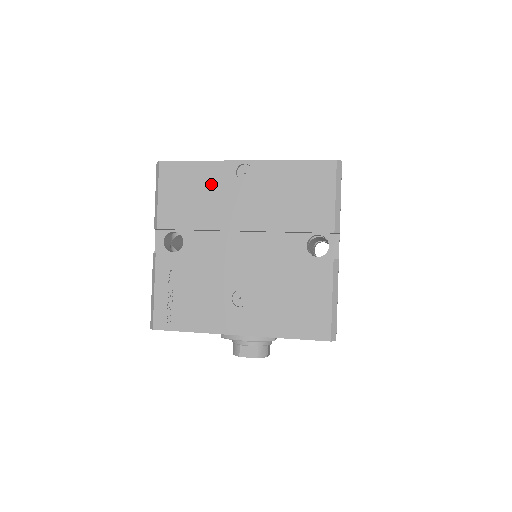
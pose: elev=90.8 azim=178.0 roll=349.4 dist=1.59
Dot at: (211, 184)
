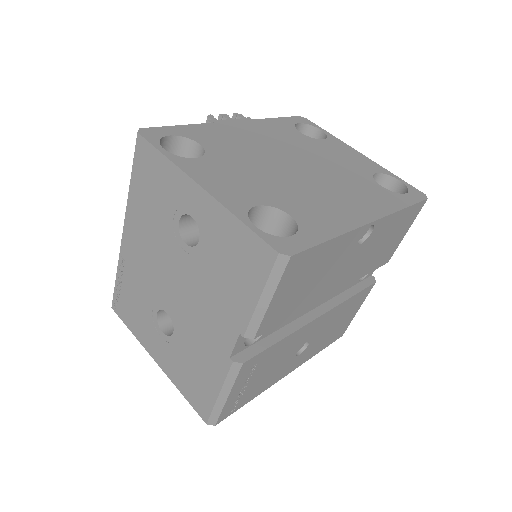
Dot at: (332, 261)
